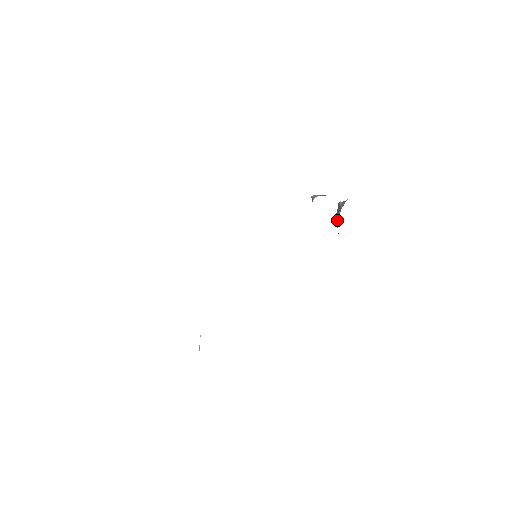
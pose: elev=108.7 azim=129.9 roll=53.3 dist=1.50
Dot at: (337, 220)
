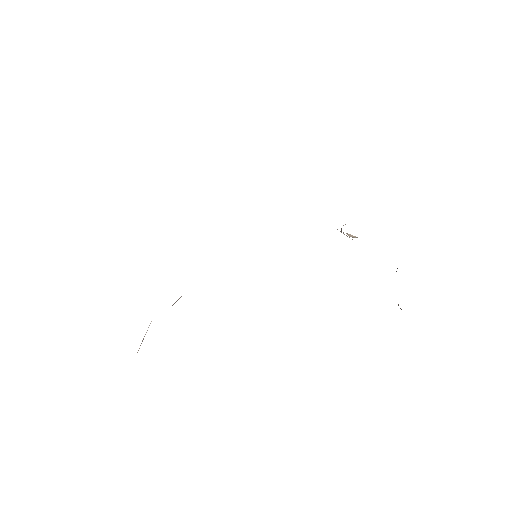
Dot at: occluded
